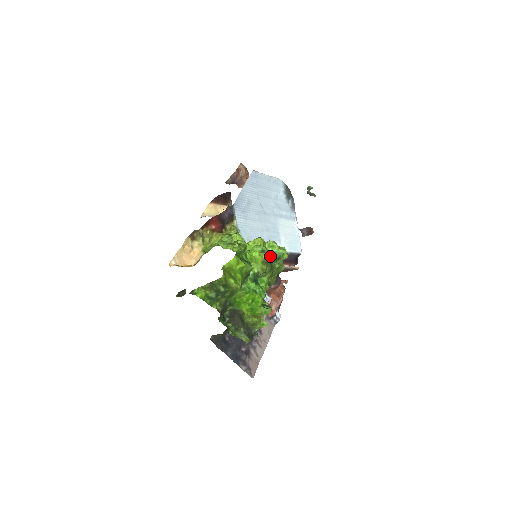
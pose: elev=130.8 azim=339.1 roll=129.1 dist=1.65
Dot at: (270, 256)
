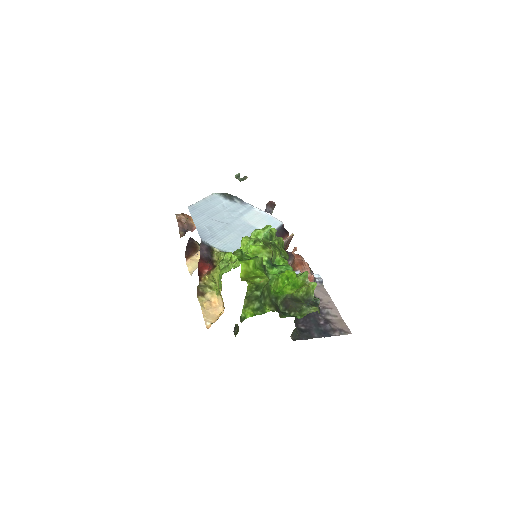
Dot at: (264, 240)
